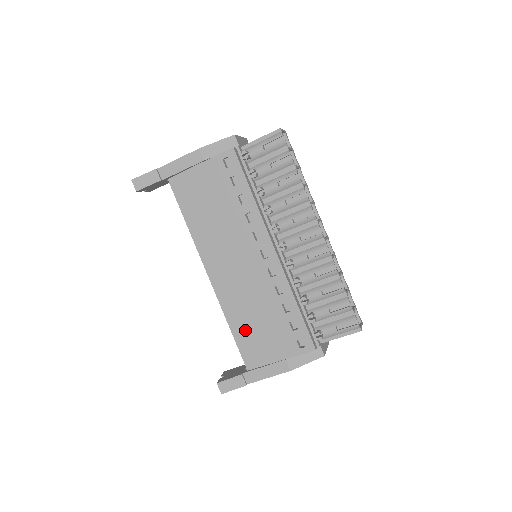
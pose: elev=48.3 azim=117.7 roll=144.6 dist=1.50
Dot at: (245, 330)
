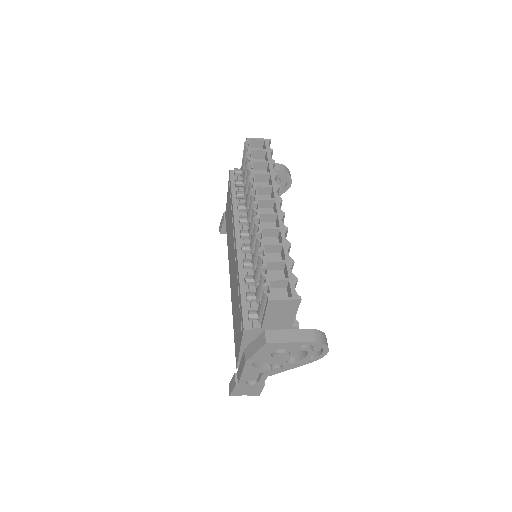
Dot at: occluded
